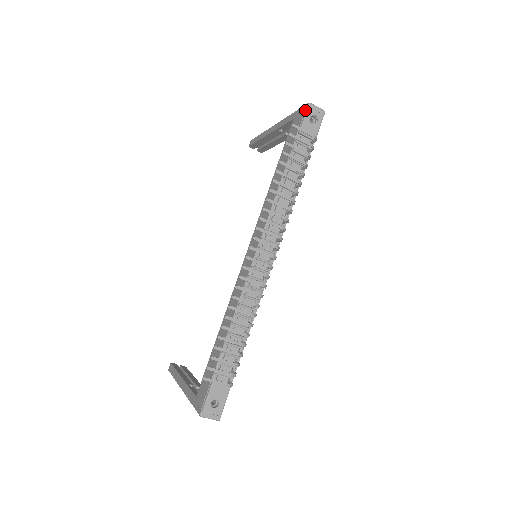
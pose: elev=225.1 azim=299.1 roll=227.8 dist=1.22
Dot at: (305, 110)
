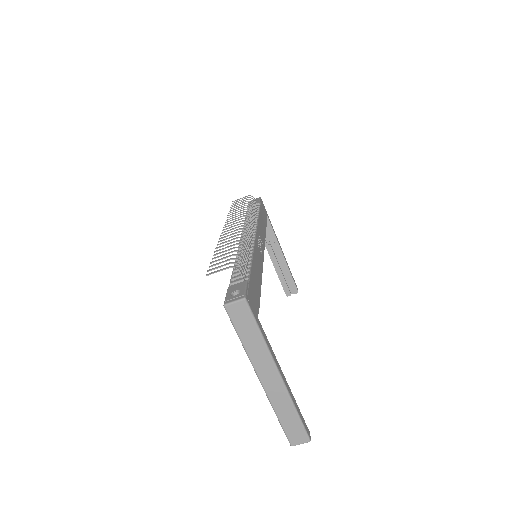
Dot at: occluded
